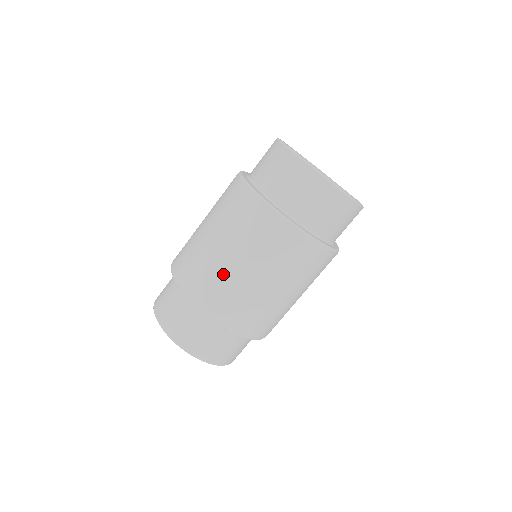
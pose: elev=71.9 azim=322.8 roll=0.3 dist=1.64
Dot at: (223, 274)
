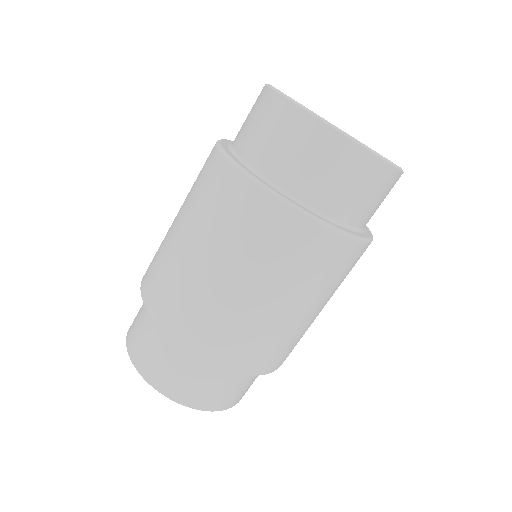
Dot at: (241, 315)
